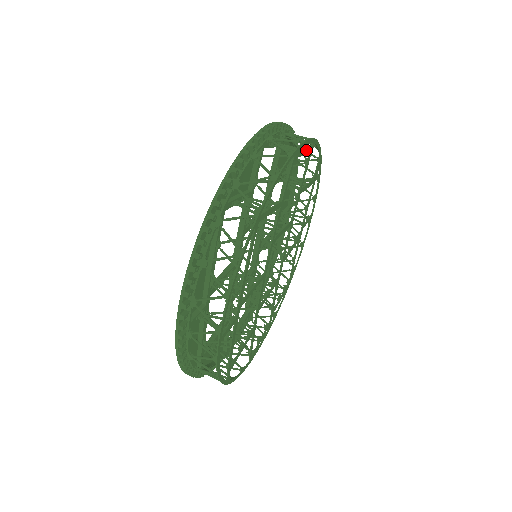
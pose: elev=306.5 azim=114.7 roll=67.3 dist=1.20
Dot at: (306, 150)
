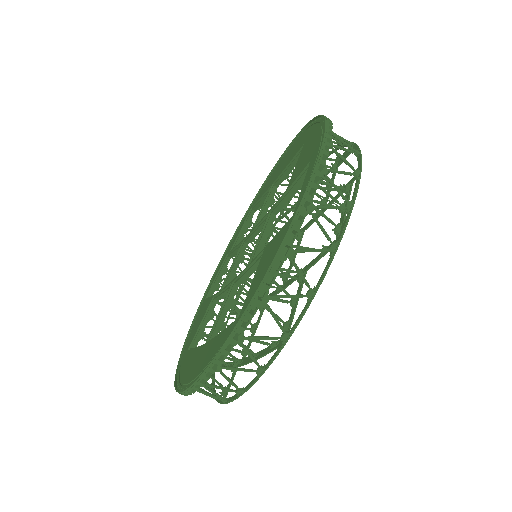
Dot at: (348, 201)
